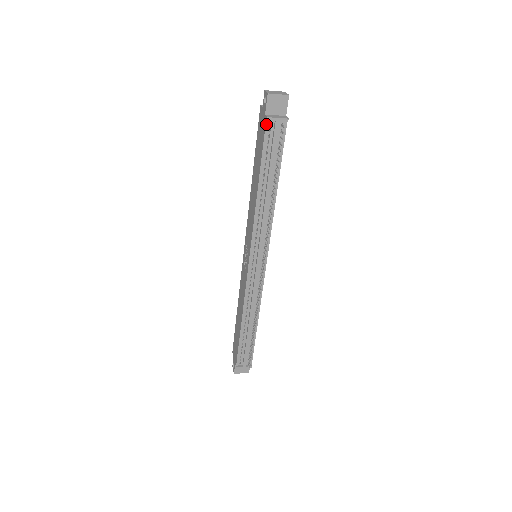
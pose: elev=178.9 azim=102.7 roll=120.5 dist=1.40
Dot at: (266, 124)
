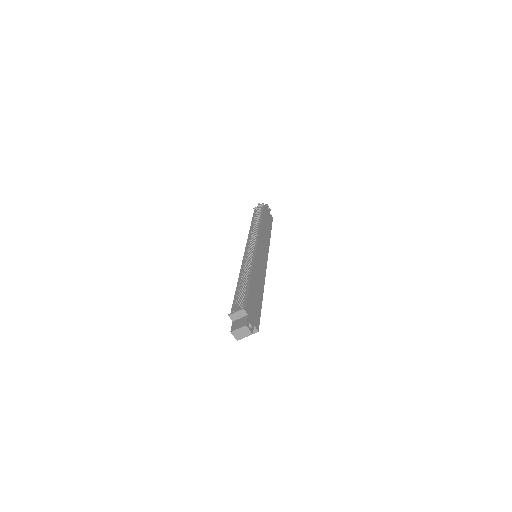
Dot at: (254, 211)
